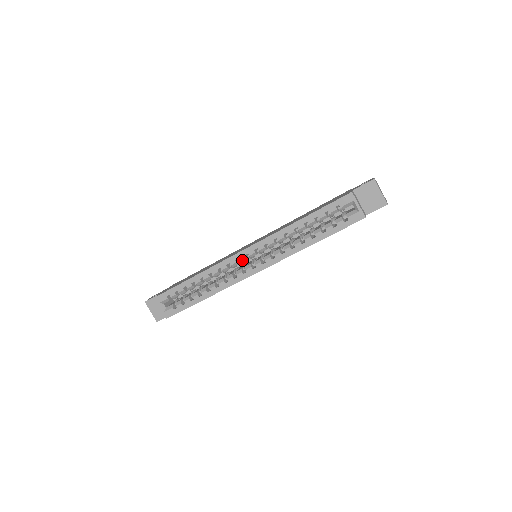
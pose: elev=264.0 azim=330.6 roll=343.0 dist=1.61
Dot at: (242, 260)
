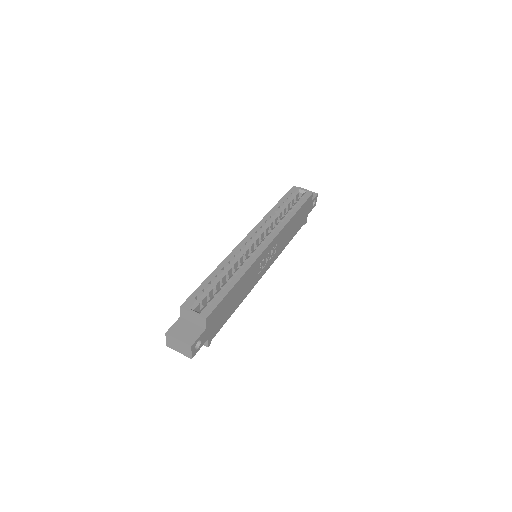
Dot at: (250, 243)
